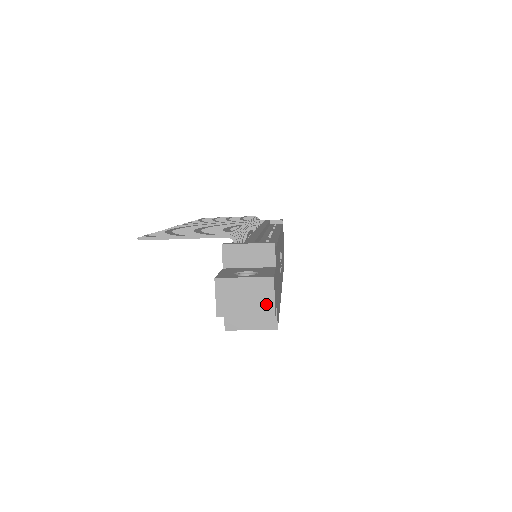
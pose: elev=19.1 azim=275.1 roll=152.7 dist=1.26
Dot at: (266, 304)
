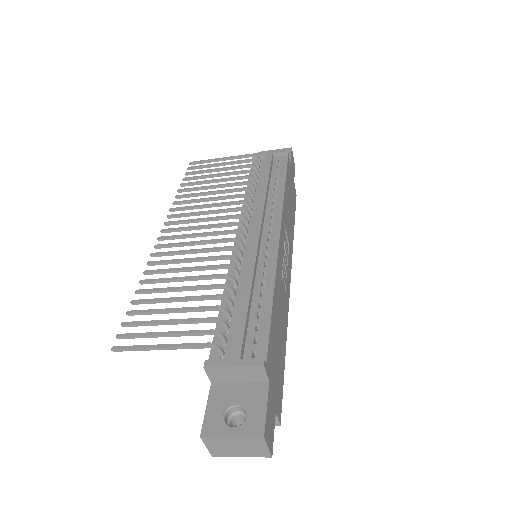
Dot at: (260, 451)
